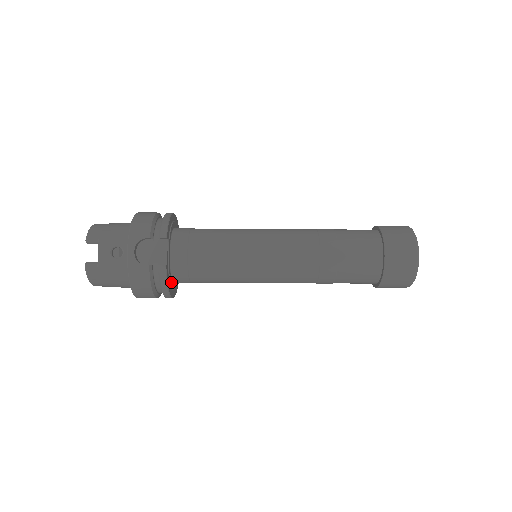
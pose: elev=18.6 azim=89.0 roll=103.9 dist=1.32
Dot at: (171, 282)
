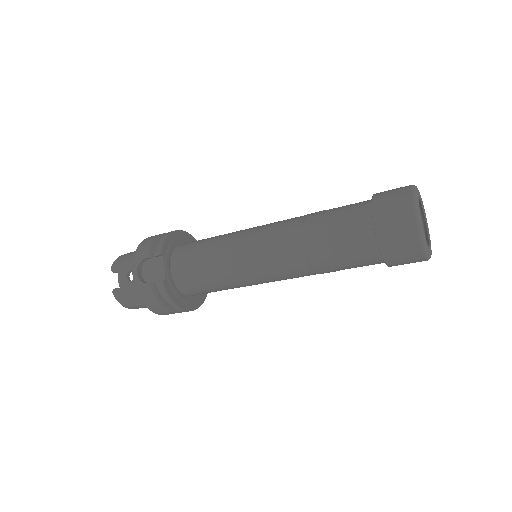
Dot at: (180, 296)
